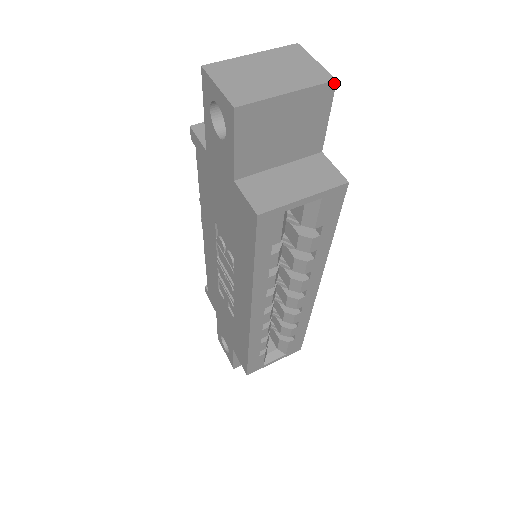
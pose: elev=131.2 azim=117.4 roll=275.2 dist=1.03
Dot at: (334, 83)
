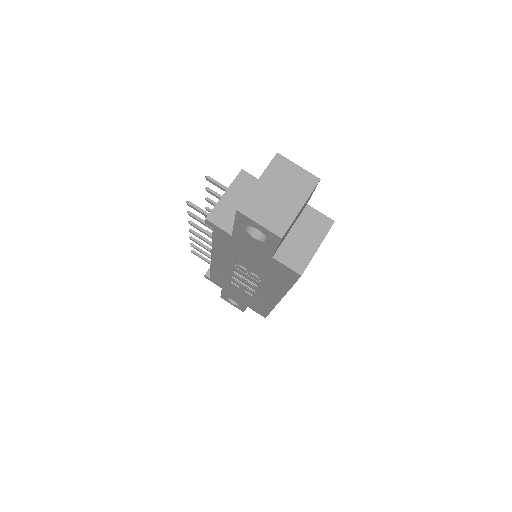
Dot at: (319, 181)
